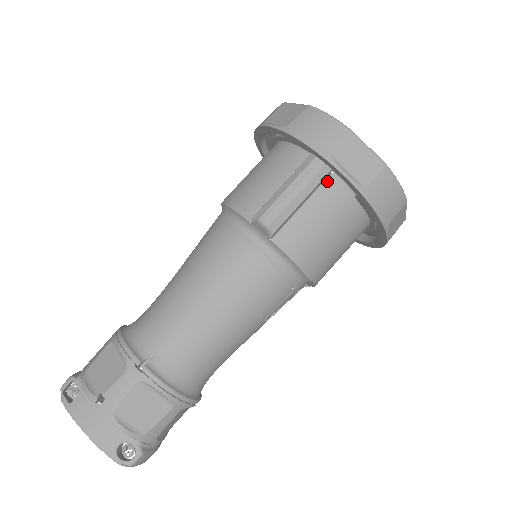
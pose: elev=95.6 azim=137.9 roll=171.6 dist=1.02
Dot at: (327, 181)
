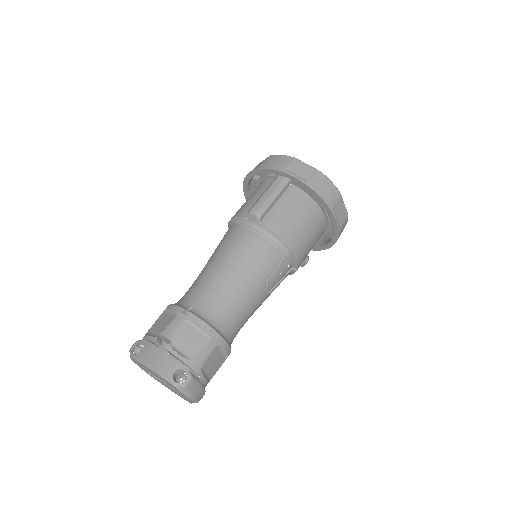
Dot at: (288, 189)
